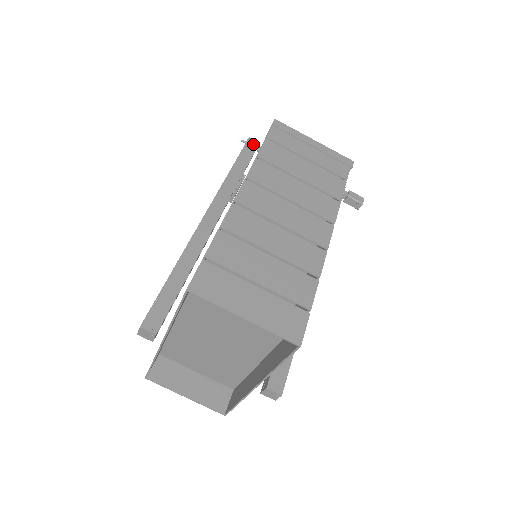
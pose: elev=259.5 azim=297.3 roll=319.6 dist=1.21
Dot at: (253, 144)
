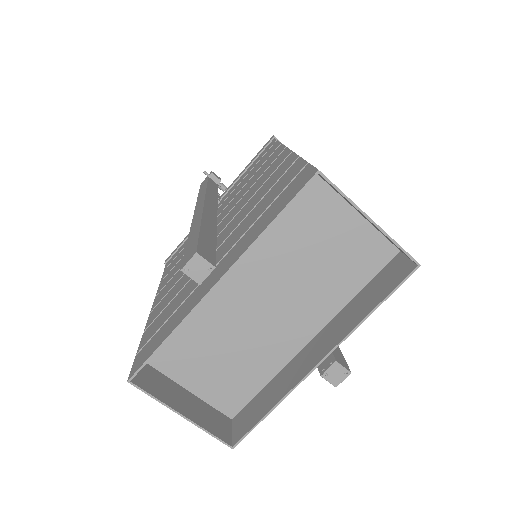
Dot at: (217, 177)
